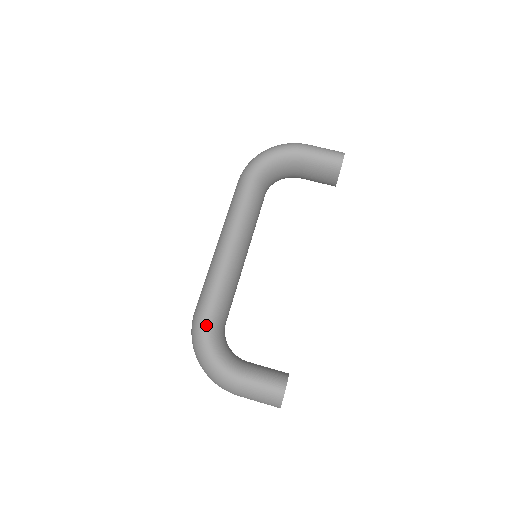
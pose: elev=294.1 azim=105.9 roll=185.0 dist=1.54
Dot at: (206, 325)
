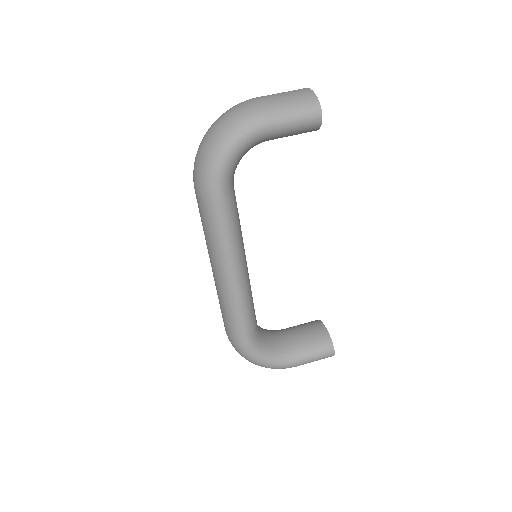
Dot at: (251, 349)
